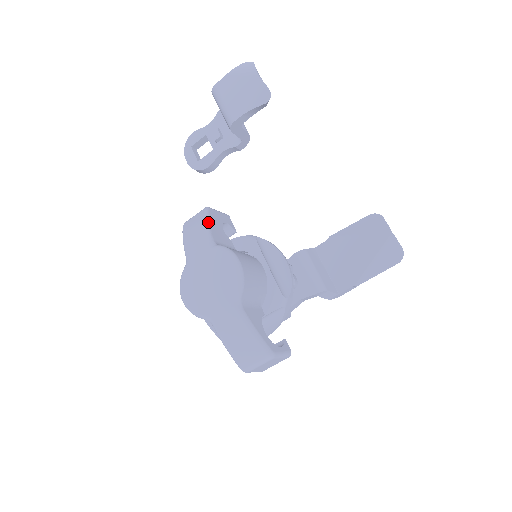
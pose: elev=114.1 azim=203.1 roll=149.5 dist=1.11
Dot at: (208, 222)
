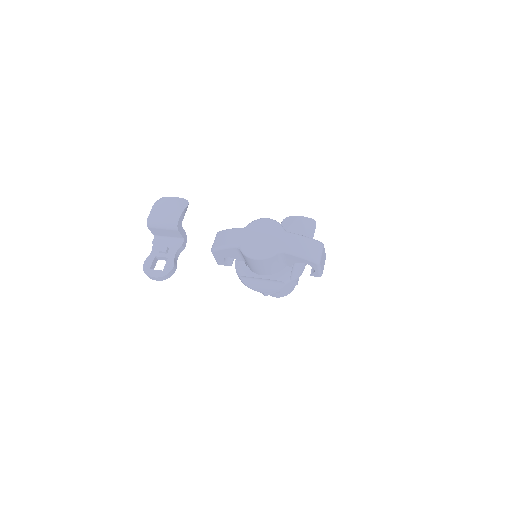
Dot at: (229, 229)
